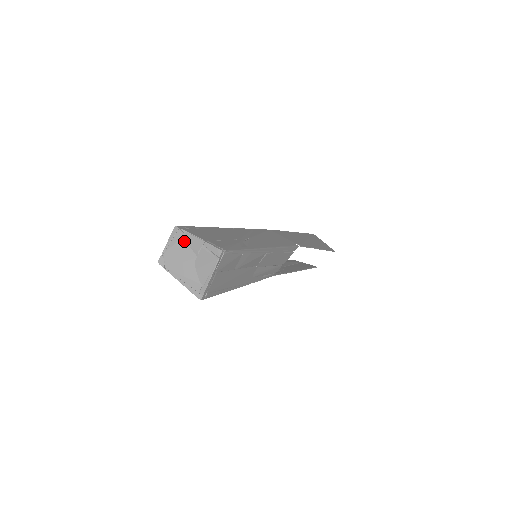
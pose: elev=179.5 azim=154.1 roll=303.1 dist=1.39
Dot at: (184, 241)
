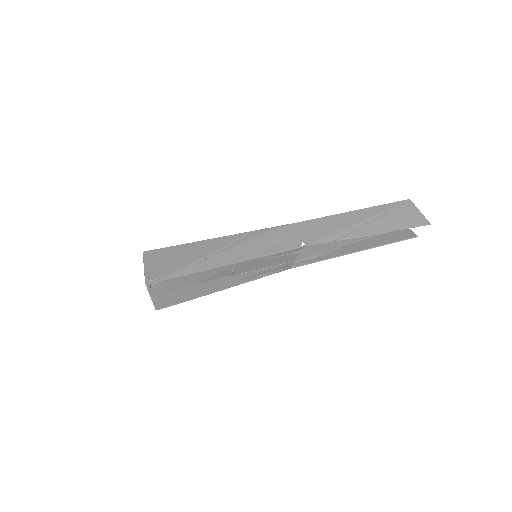
Dot at: occluded
